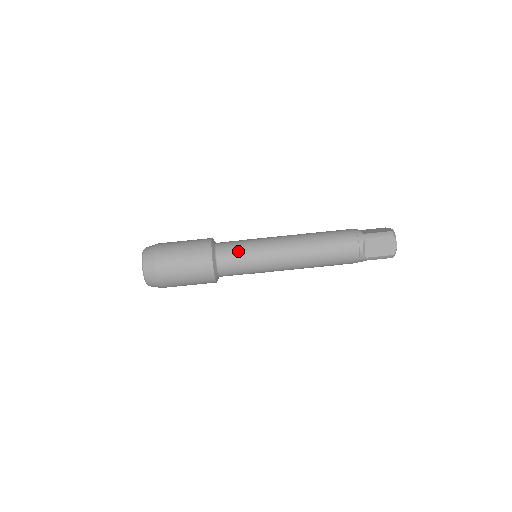
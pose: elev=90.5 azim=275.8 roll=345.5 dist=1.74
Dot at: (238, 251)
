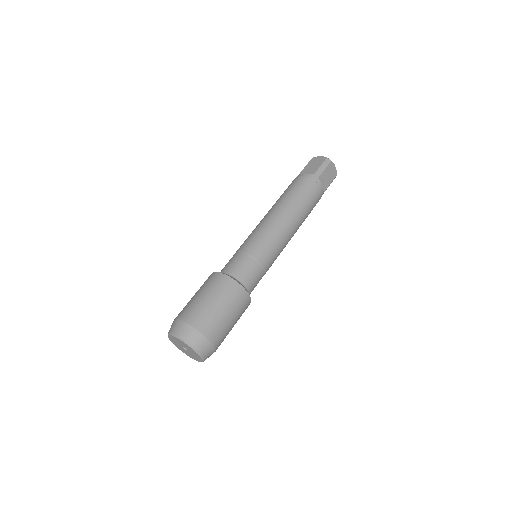
Dot at: (232, 257)
